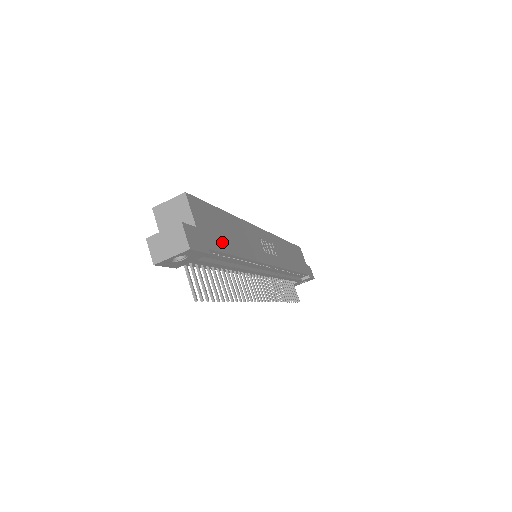
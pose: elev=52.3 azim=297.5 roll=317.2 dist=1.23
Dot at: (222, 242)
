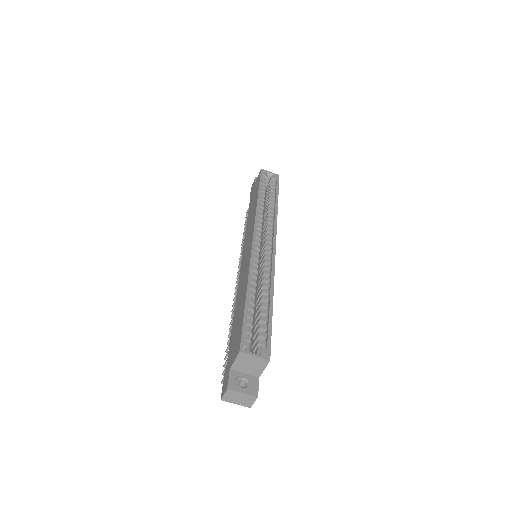
Dot at: occluded
